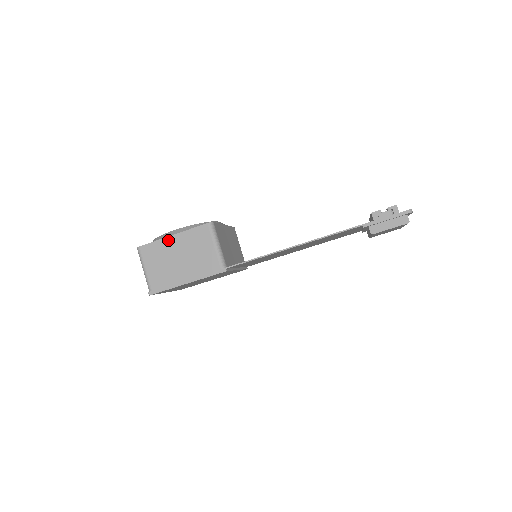
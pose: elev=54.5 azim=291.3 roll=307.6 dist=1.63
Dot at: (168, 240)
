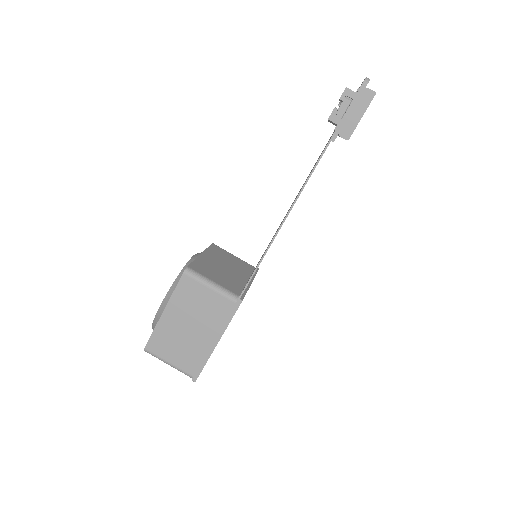
Dot at: (163, 320)
